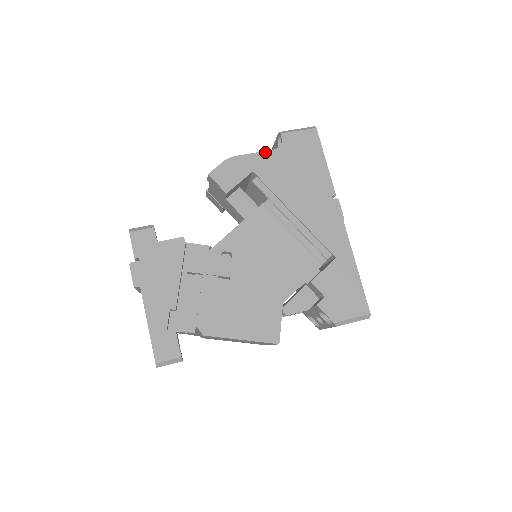
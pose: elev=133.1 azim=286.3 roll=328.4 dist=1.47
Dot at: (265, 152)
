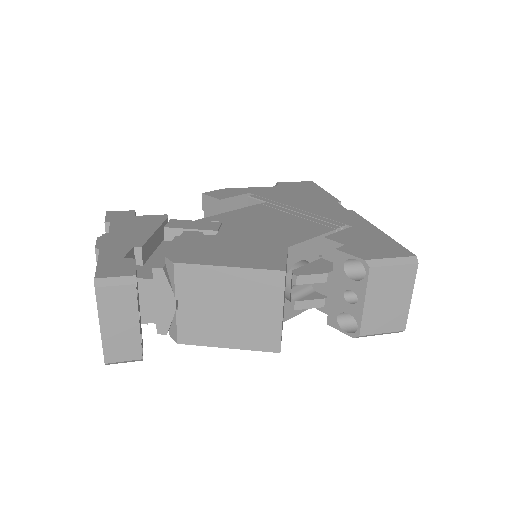
Dot at: (262, 187)
